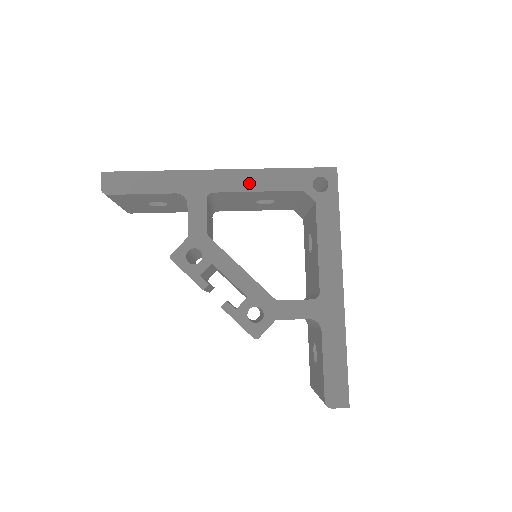
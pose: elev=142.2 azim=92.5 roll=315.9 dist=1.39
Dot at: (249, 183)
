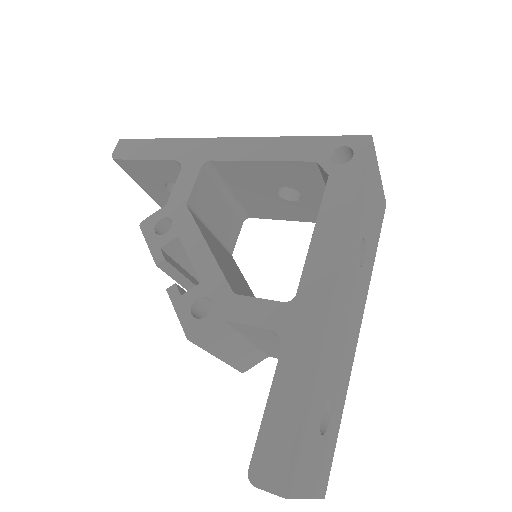
Dot at: (253, 152)
